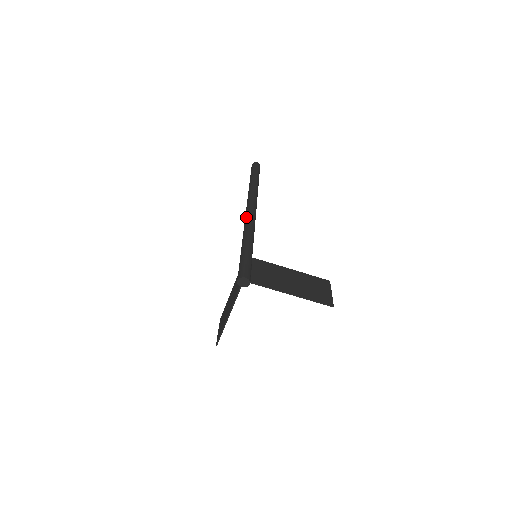
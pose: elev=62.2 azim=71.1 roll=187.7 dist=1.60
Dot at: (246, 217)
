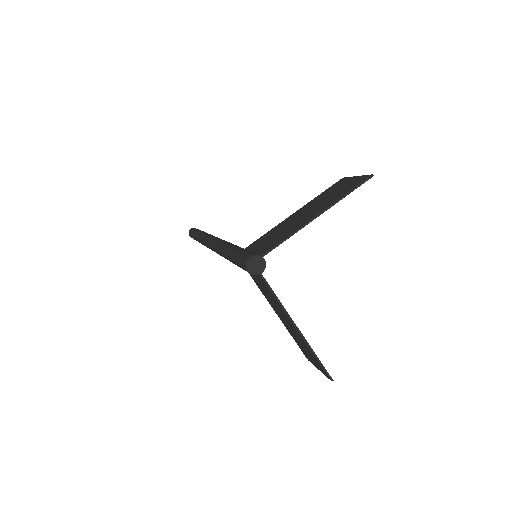
Dot at: (211, 247)
